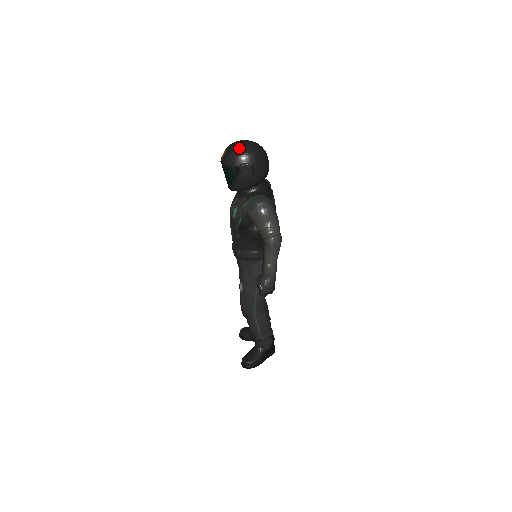
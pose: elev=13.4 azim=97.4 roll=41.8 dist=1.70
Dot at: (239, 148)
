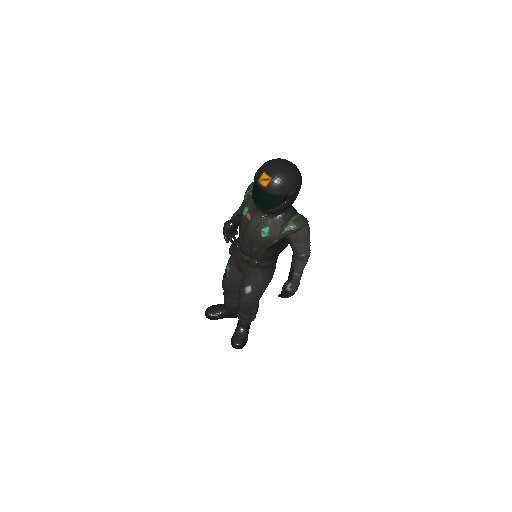
Dot at: (289, 176)
